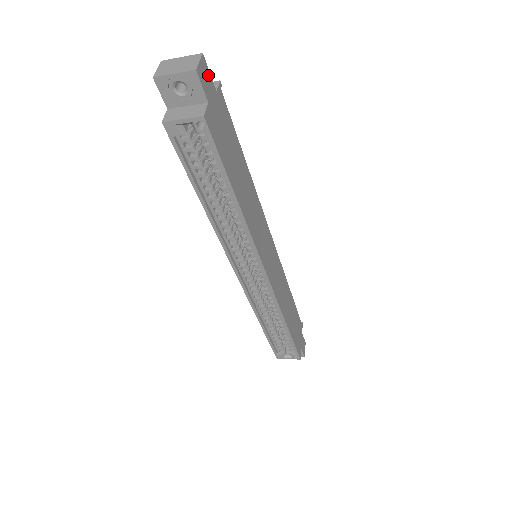
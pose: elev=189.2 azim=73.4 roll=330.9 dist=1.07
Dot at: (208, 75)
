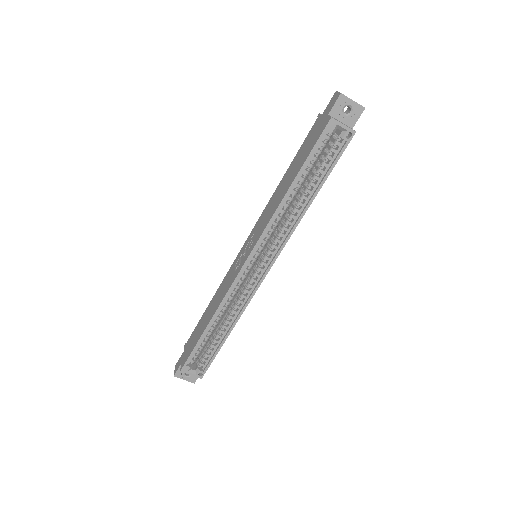
Dot at: occluded
